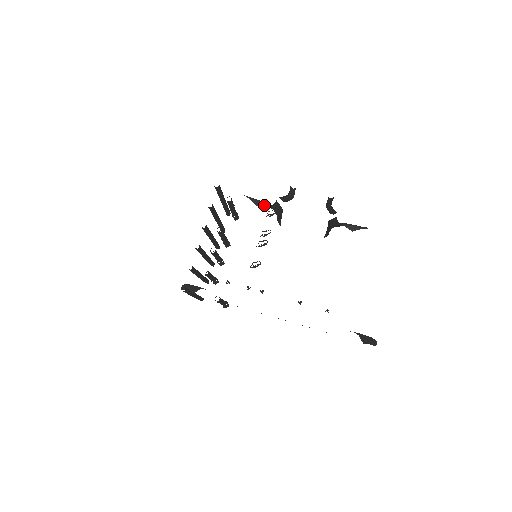
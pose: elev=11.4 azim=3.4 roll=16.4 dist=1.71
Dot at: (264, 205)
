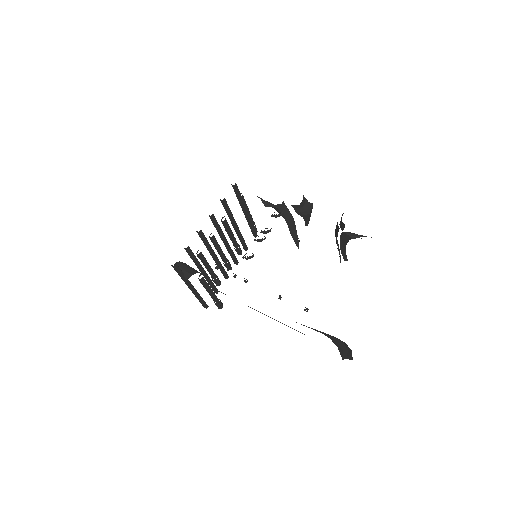
Dot at: (272, 206)
